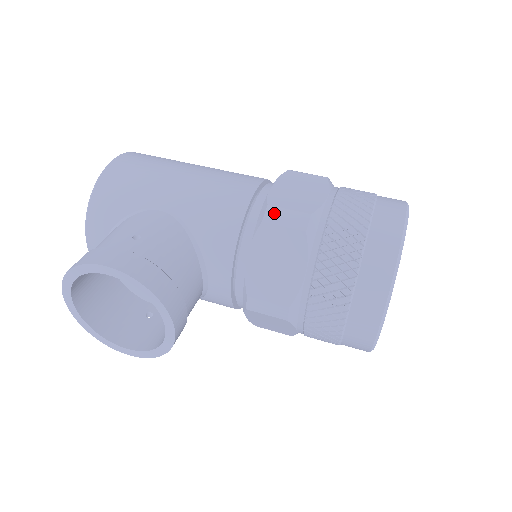
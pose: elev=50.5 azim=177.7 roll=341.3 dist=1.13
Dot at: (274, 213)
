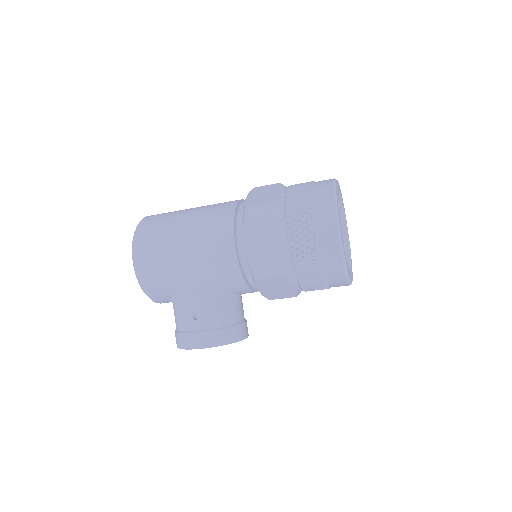
Dot at: (259, 273)
